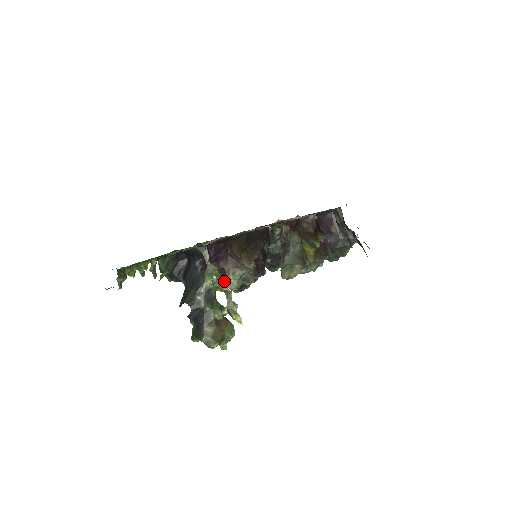
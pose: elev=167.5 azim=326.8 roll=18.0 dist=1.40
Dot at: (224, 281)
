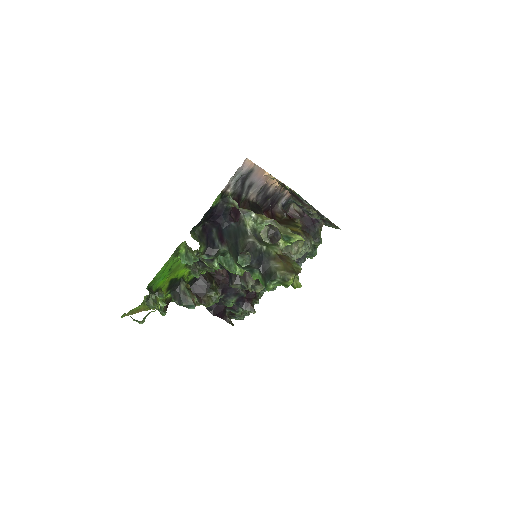
Dot at: (244, 282)
